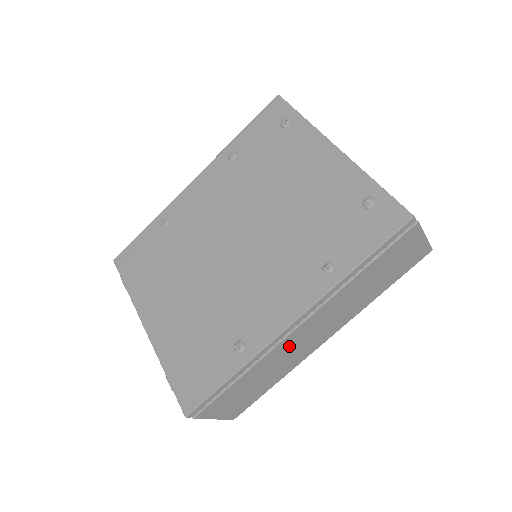
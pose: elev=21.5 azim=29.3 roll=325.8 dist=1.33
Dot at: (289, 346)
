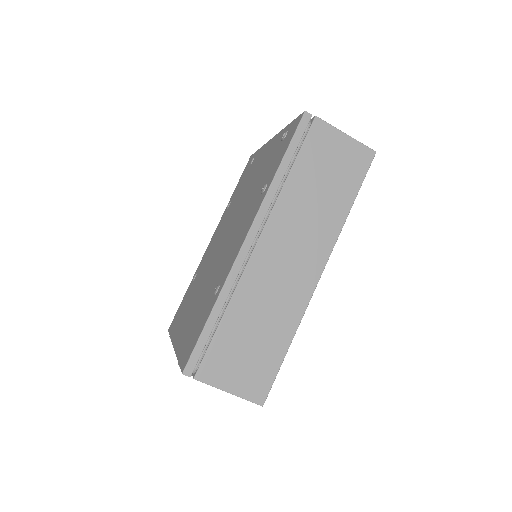
Dot at: (264, 275)
